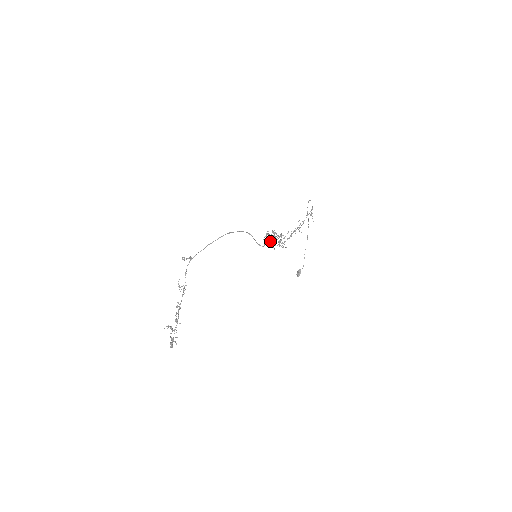
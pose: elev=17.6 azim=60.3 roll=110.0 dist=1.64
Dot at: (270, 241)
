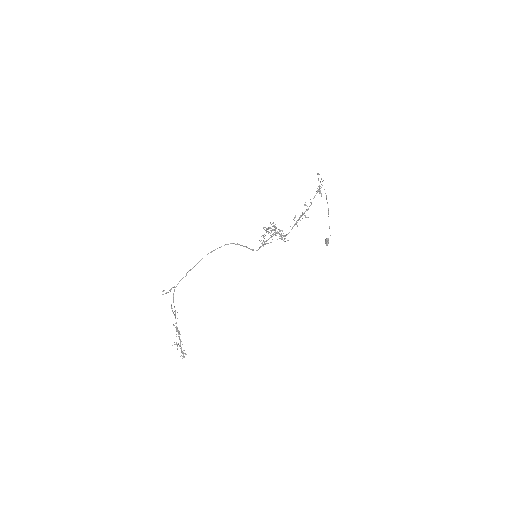
Dot at: (267, 240)
